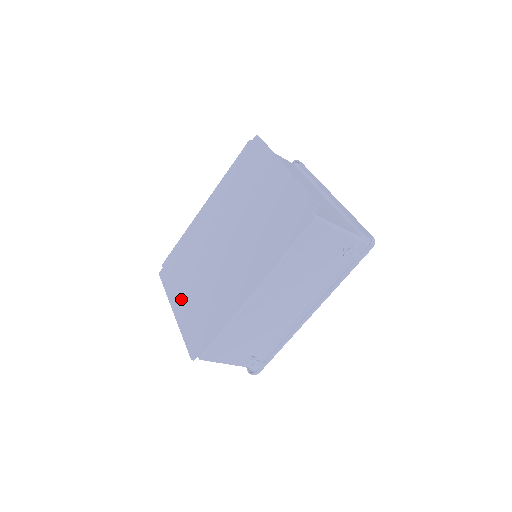
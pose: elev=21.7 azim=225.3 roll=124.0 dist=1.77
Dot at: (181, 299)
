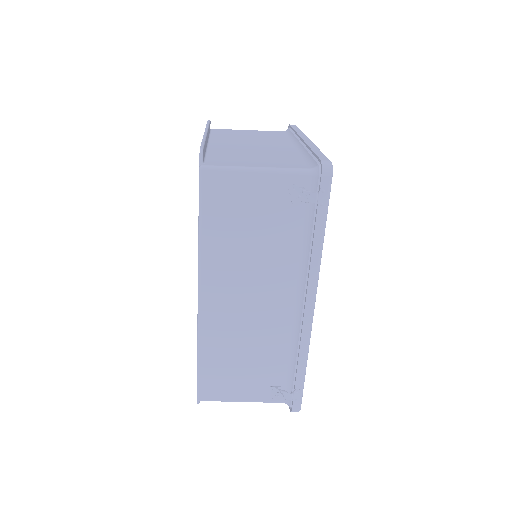
Dot at: occluded
